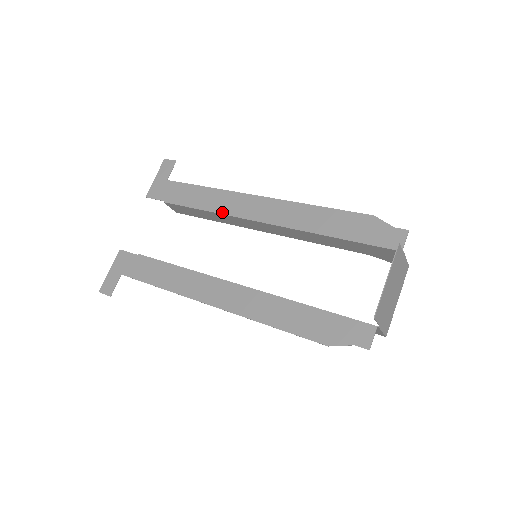
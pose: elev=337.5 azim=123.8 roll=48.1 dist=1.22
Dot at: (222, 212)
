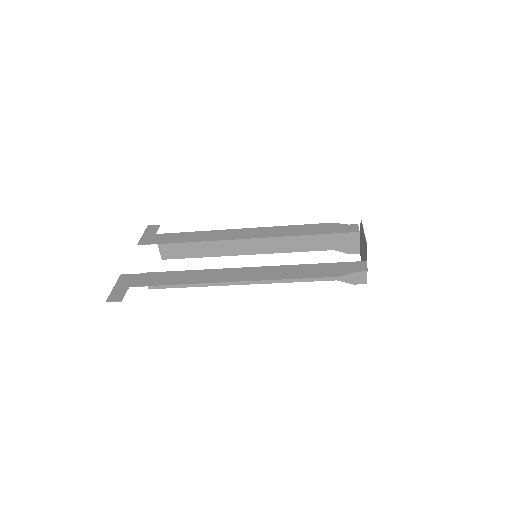
Dot at: (217, 239)
